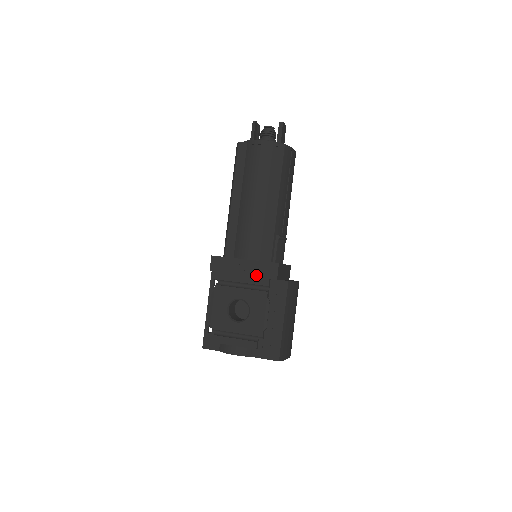
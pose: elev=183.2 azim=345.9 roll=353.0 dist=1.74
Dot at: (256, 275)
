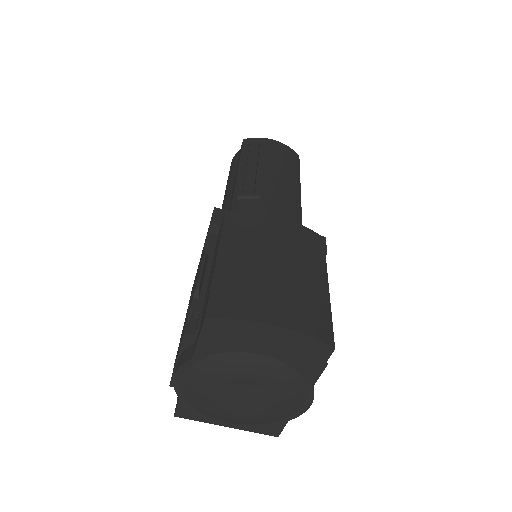
Dot at: occluded
